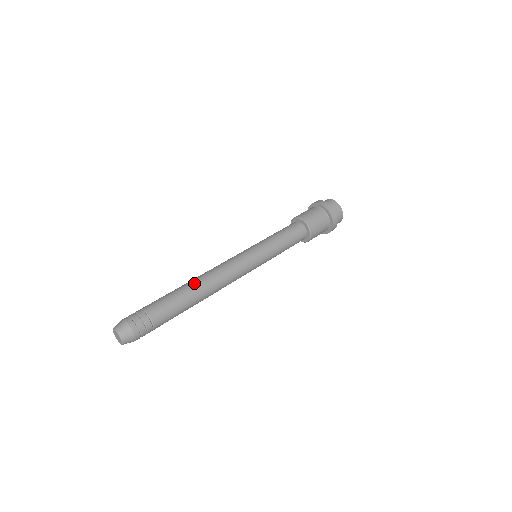
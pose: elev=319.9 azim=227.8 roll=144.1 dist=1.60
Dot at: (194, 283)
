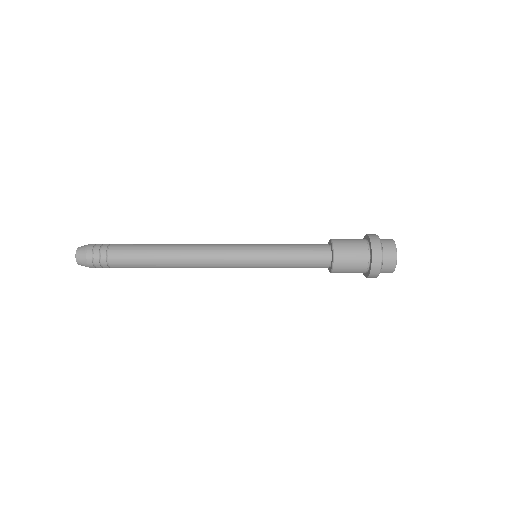
Dot at: occluded
